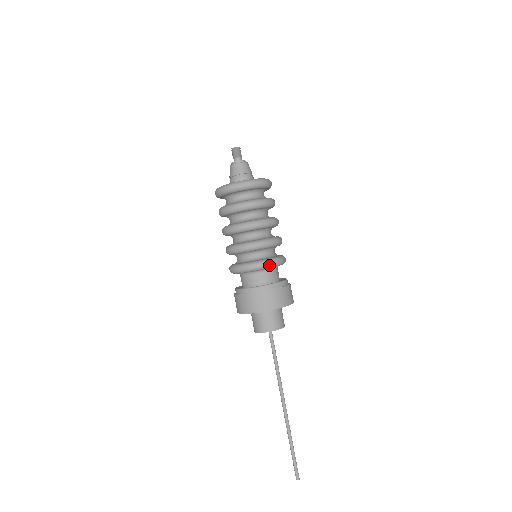
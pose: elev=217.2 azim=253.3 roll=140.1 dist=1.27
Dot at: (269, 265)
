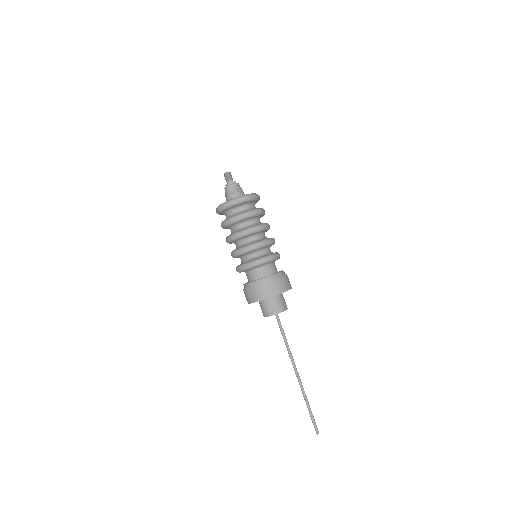
Dot at: (266, 261)
